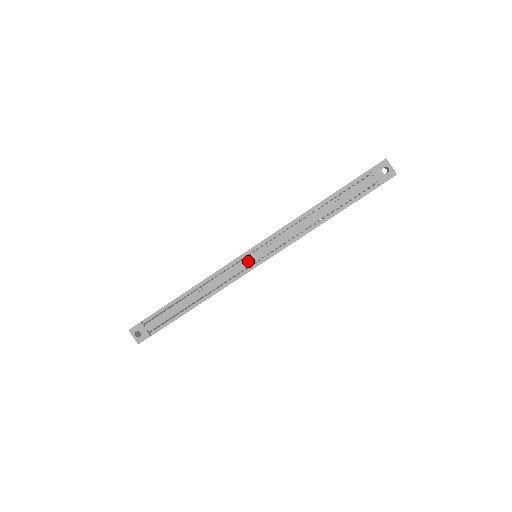
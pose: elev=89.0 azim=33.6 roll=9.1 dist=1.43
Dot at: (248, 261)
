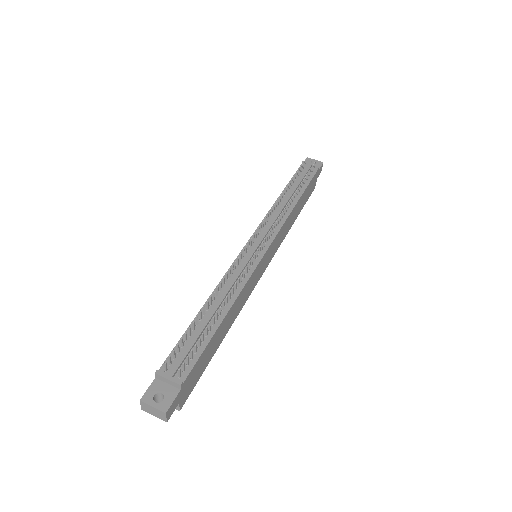
Dot at: (254, 249)
